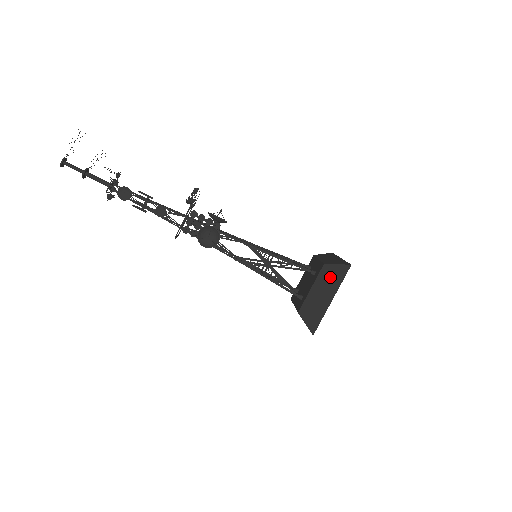
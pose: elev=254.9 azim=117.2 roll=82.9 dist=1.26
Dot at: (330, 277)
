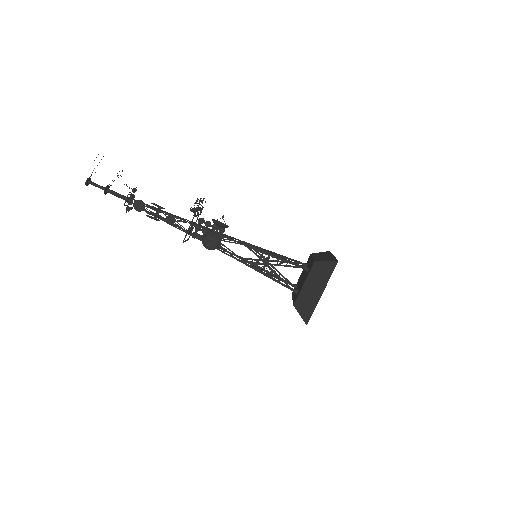
Dot at: (320, 273)
